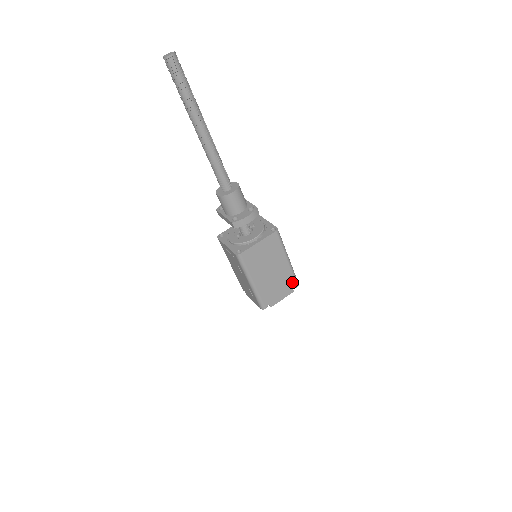
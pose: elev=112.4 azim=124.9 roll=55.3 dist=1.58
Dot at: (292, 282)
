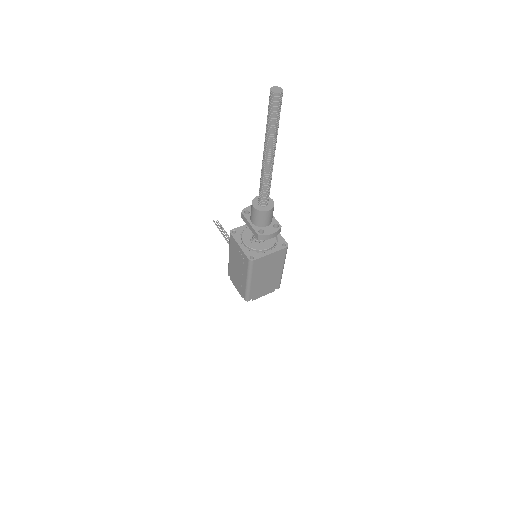
Dot at: (277, 284)
